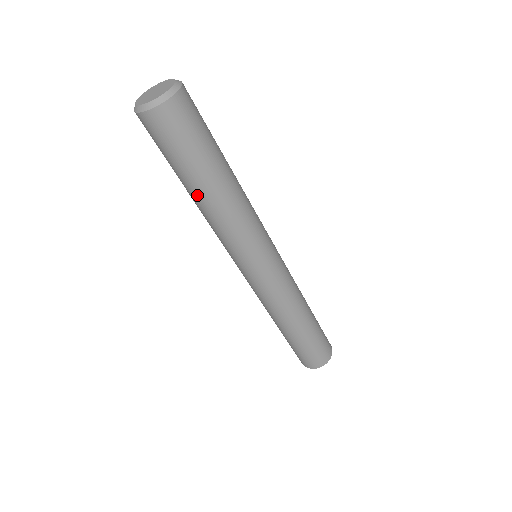
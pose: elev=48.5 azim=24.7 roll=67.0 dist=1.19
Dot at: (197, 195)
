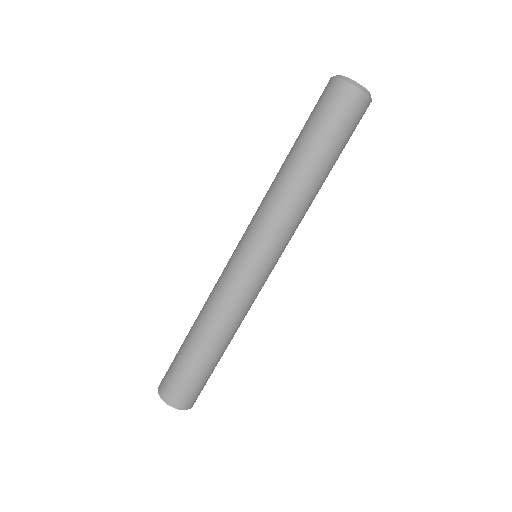
Dot at: (318, 174)
